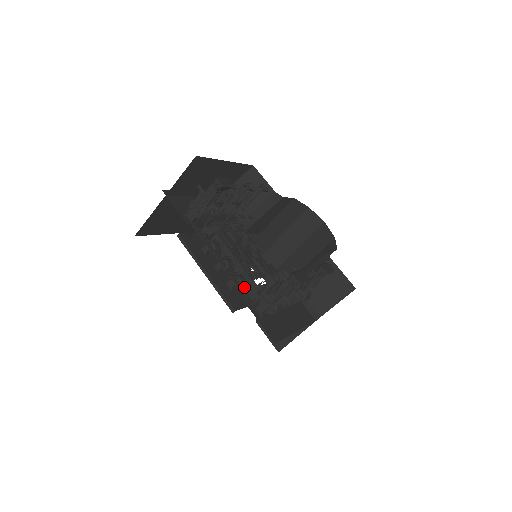
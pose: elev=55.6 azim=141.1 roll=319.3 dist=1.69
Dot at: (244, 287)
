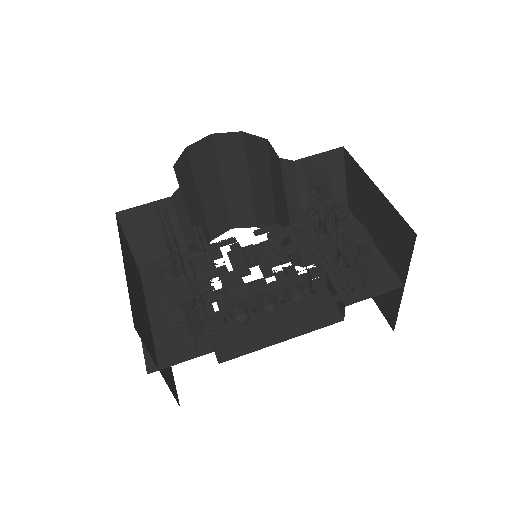
Dot at: (318, 297)
